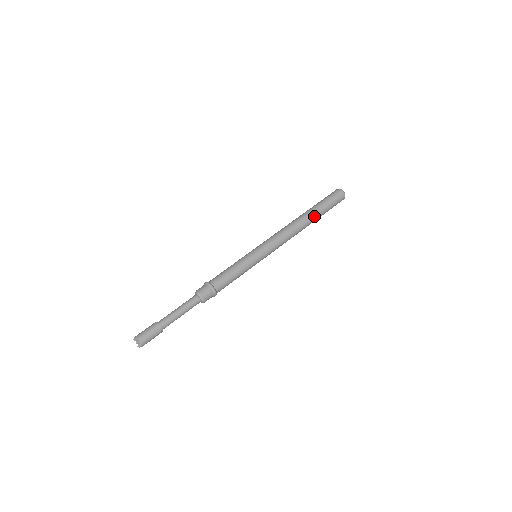
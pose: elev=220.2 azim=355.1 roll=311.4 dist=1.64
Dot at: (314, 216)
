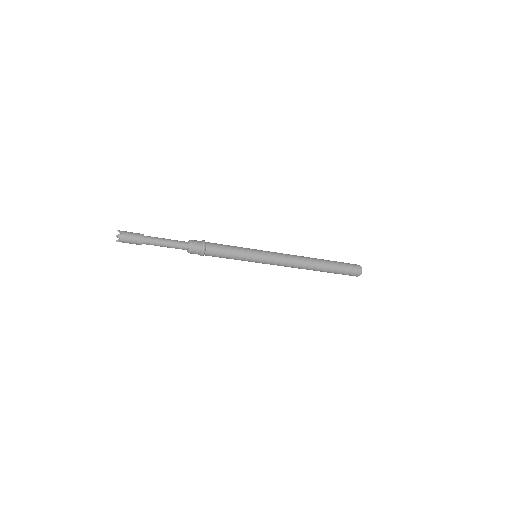
Dot at: (324, 262)
